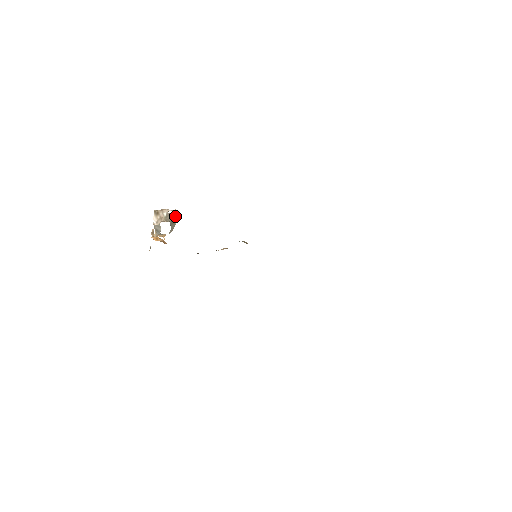
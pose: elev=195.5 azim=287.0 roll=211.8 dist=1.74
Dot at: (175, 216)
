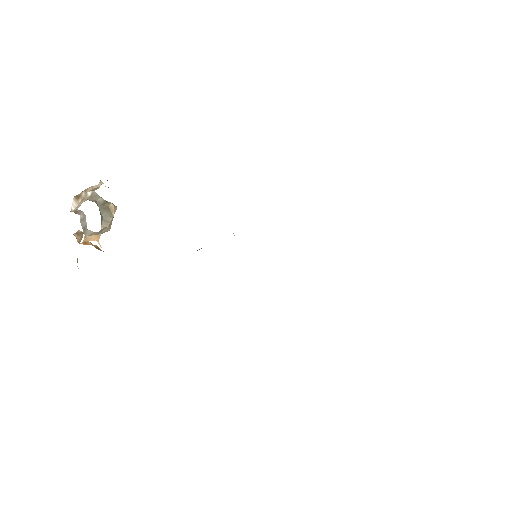
Dot at: occluded
